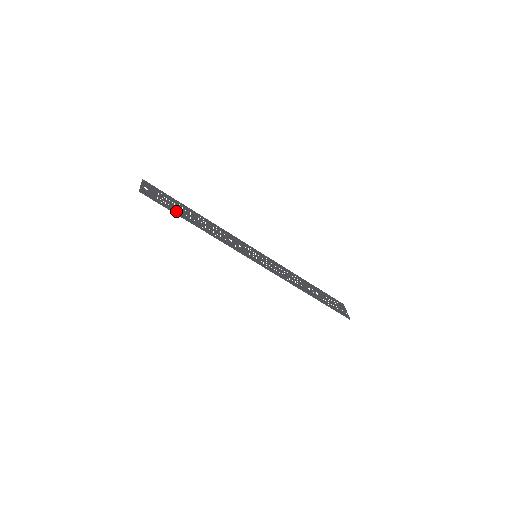
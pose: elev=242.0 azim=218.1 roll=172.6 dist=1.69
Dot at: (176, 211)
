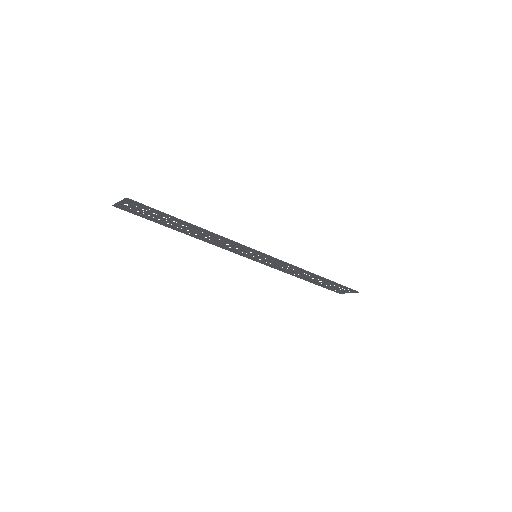
Dot at: (169, 218)
